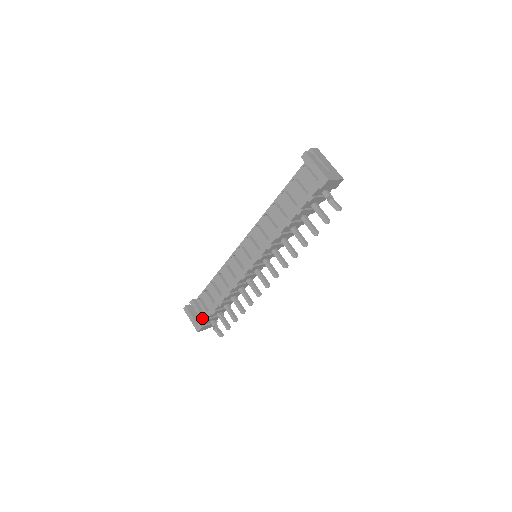
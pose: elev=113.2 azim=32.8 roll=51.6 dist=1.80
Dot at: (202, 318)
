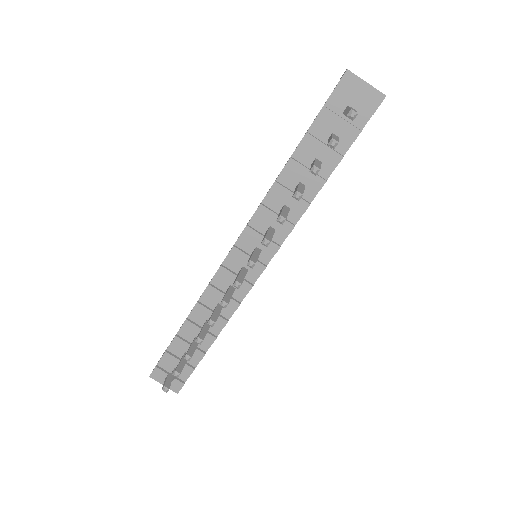
Dot at: occluded
